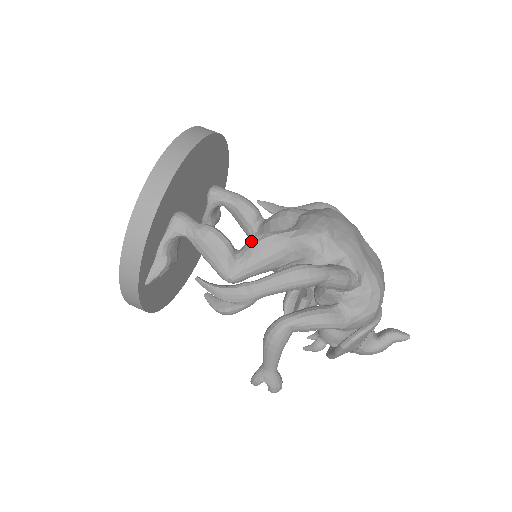
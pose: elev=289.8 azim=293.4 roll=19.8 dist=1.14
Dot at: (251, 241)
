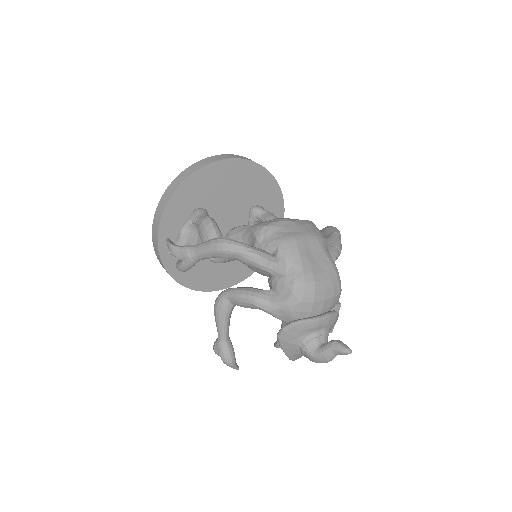
Dot at: (229, 231)
